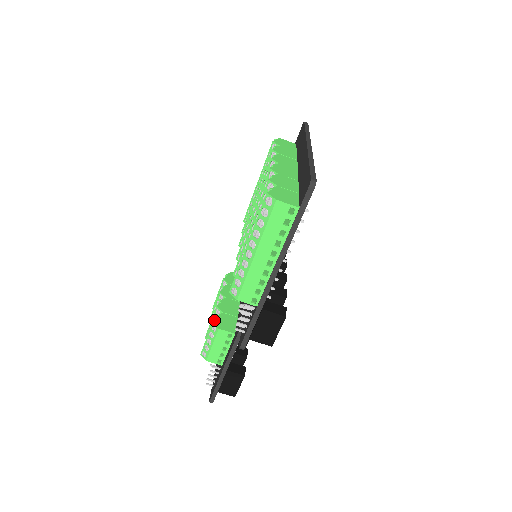
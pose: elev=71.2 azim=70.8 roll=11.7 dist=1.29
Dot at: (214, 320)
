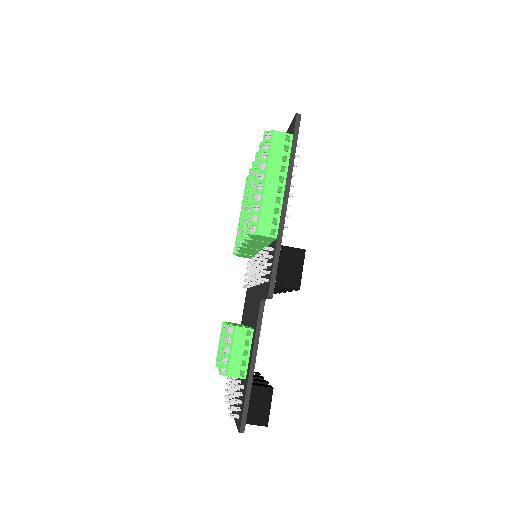
Dot at: (228, 324)
